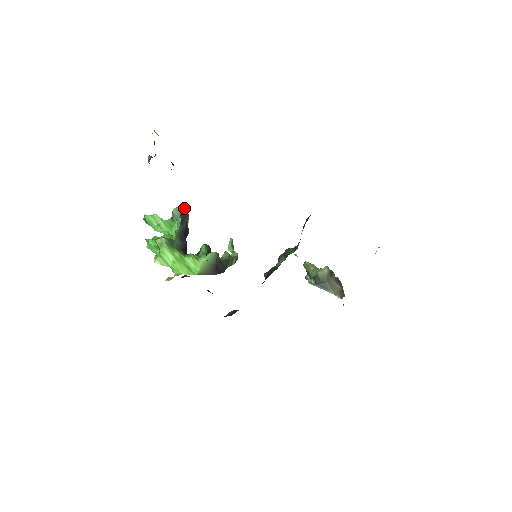
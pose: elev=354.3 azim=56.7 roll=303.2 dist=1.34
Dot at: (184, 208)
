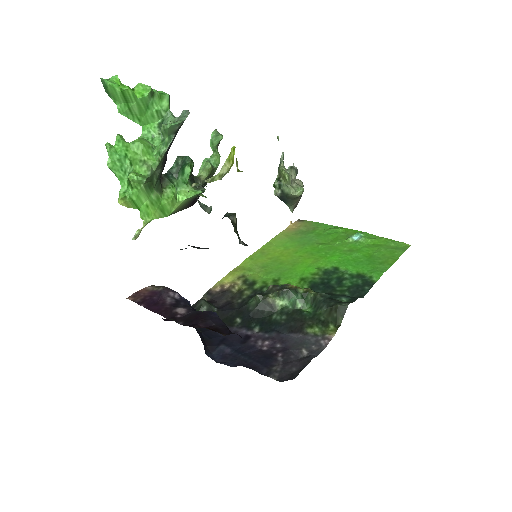
Dot at: occluded
